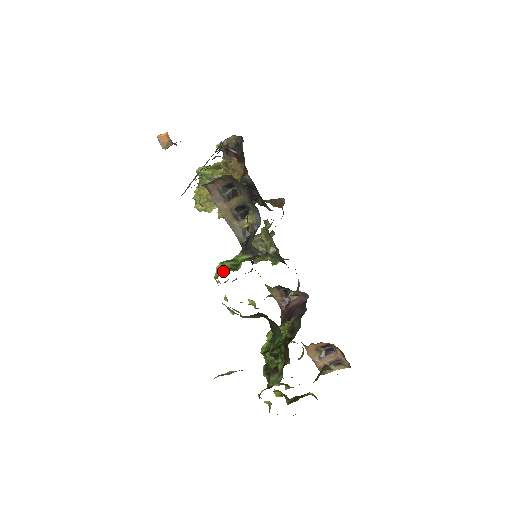
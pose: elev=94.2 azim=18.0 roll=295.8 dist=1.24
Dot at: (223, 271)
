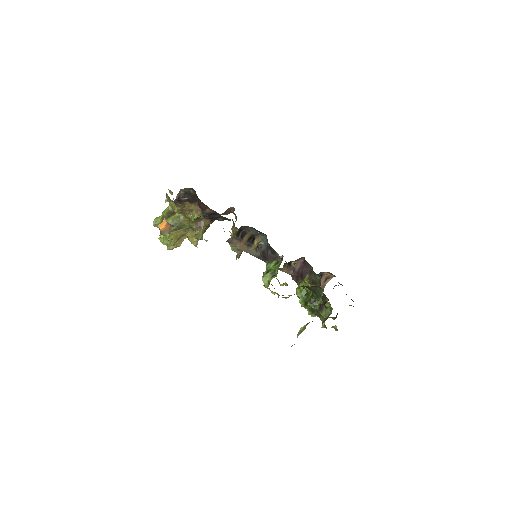
Dot at: (269, 281)
